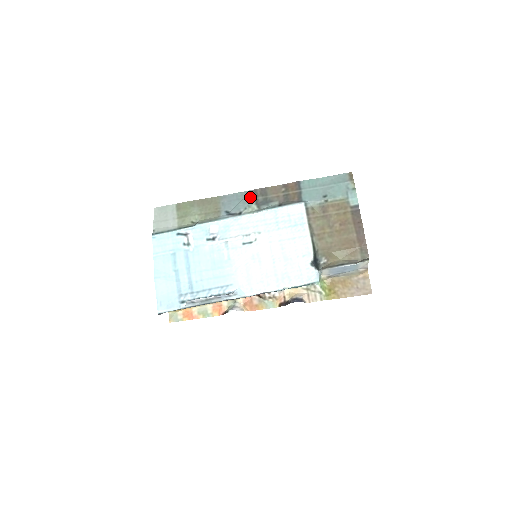
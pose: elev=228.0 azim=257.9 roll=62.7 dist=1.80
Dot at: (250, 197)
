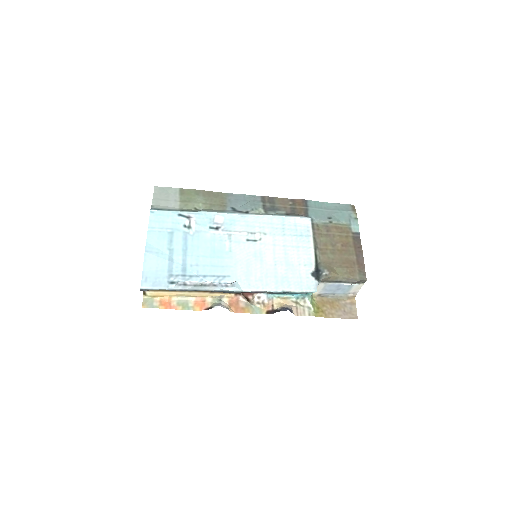
Dot at: (258, 201)
